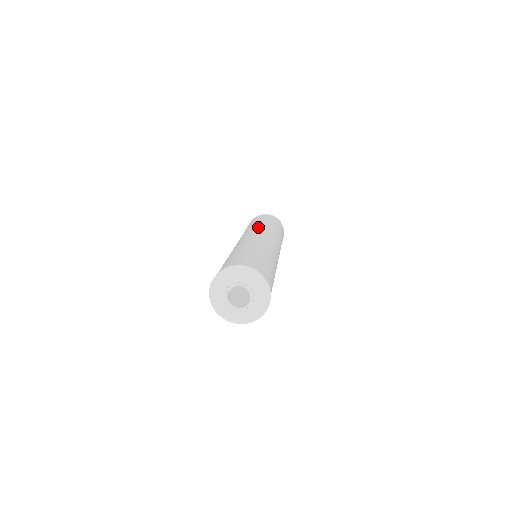
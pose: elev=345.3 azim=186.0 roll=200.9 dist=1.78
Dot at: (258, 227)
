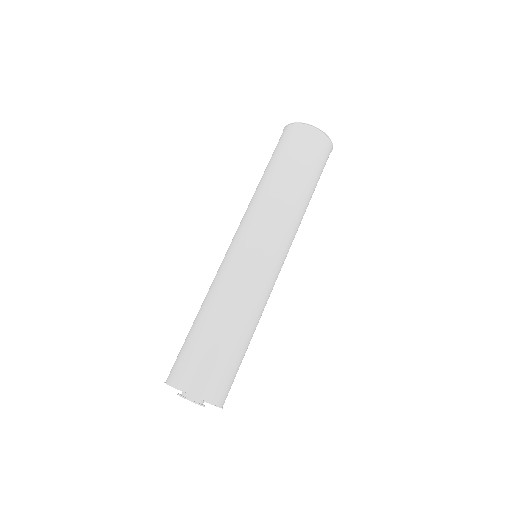
Dot at: (286, 217)
